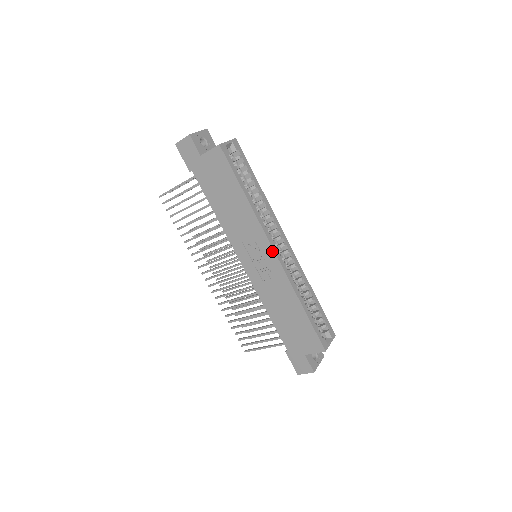
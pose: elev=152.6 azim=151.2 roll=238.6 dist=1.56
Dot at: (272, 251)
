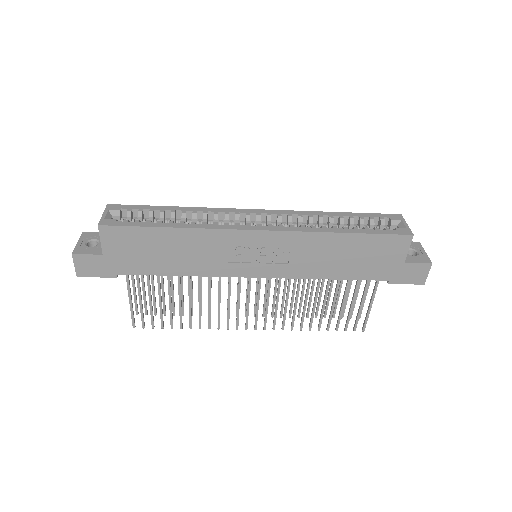
Dot at: (256, 233)
